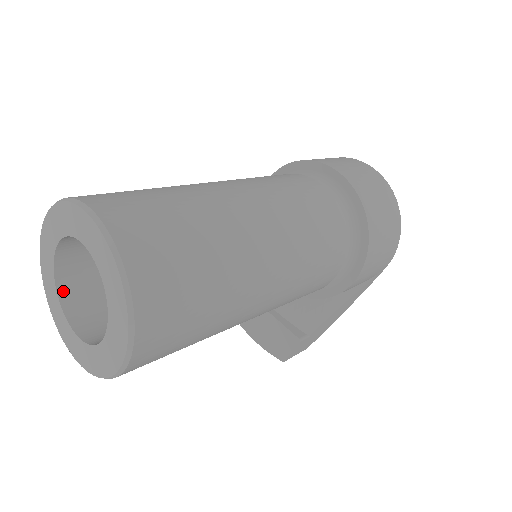
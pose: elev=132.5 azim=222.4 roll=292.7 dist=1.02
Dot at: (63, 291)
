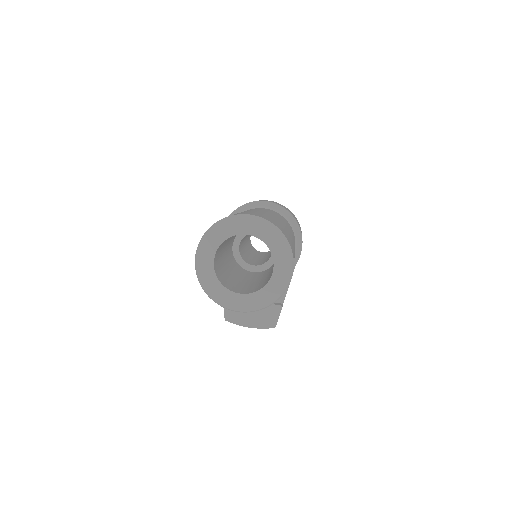
Dot at: (219, 279)
